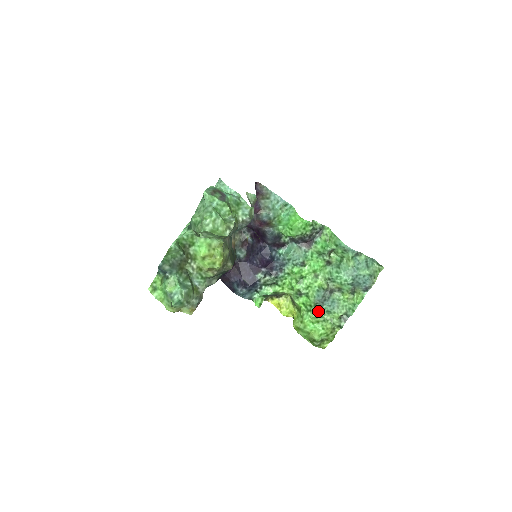
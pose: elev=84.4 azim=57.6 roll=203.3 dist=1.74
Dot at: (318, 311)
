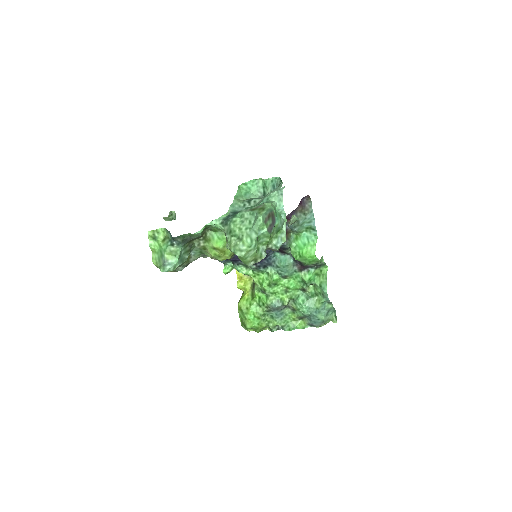
Dot at: (265, 311)
